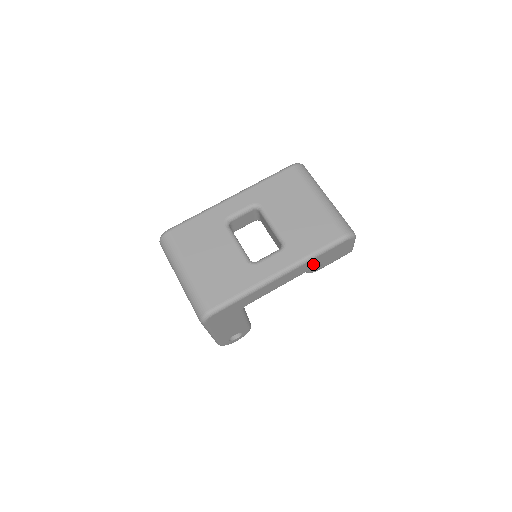
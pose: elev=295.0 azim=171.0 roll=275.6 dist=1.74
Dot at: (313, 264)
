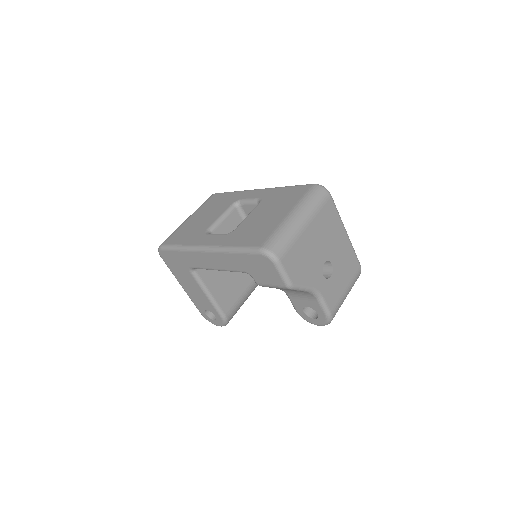
Dot at: (237, 264)
